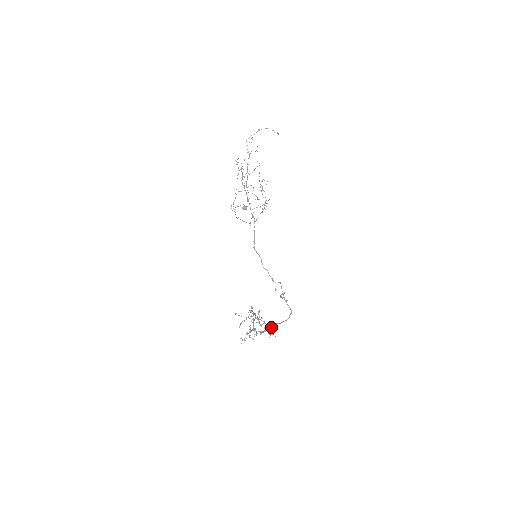
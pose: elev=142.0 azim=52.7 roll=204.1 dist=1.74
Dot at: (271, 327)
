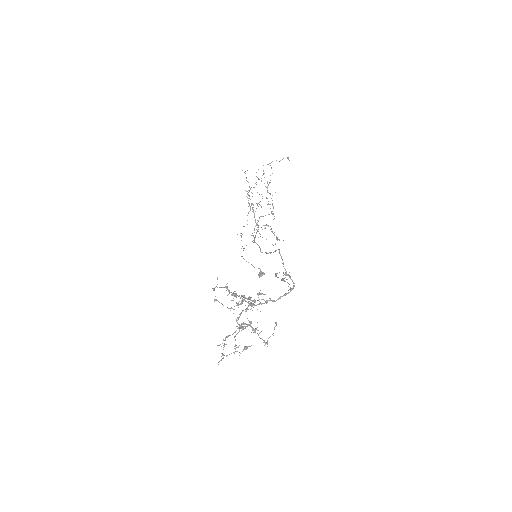
Dot at: occluded
